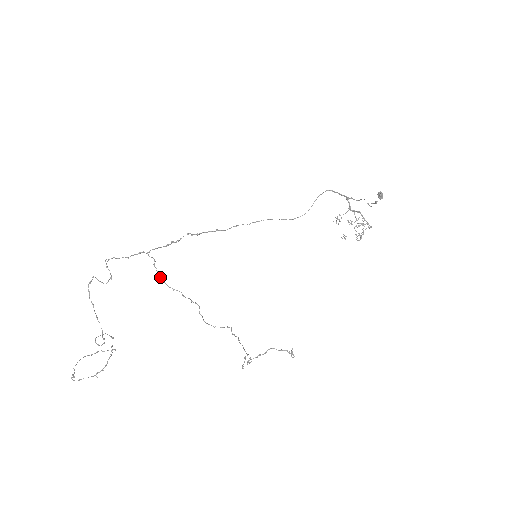
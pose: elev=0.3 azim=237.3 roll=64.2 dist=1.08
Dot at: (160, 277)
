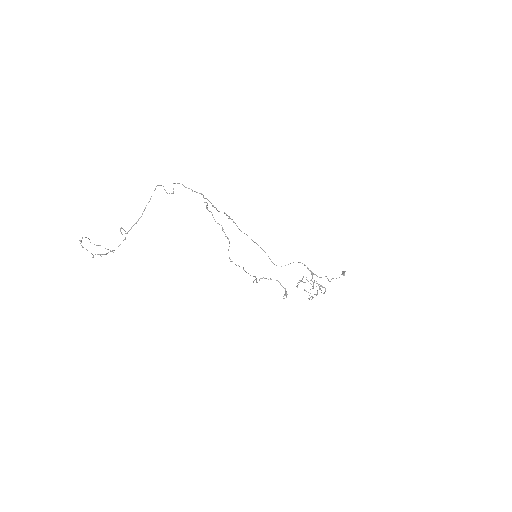
Dot at: (211, 212)
